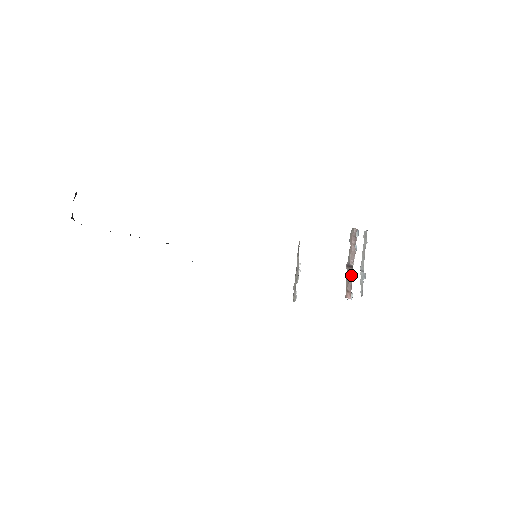
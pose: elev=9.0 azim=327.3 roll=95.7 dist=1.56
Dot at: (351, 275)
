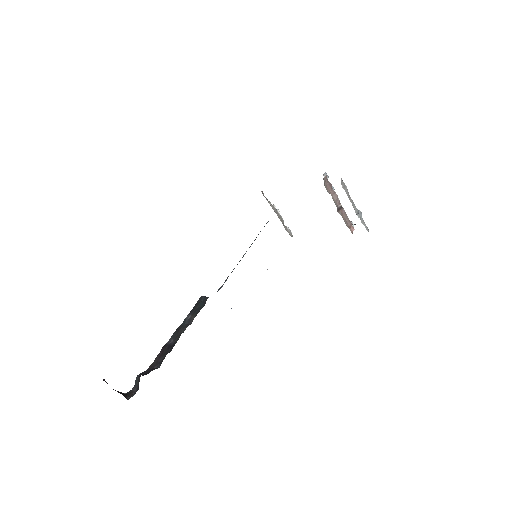
Dot at: (344, 214)
